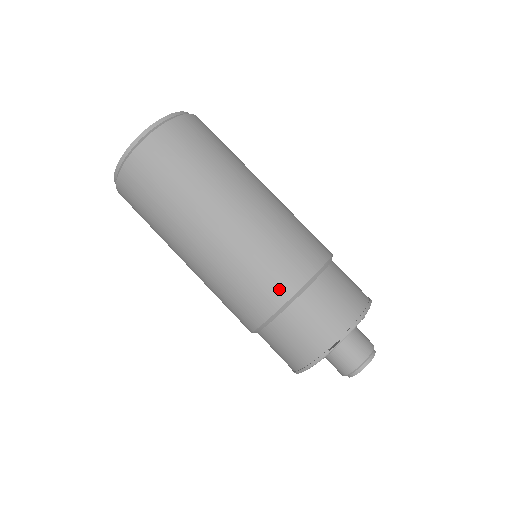
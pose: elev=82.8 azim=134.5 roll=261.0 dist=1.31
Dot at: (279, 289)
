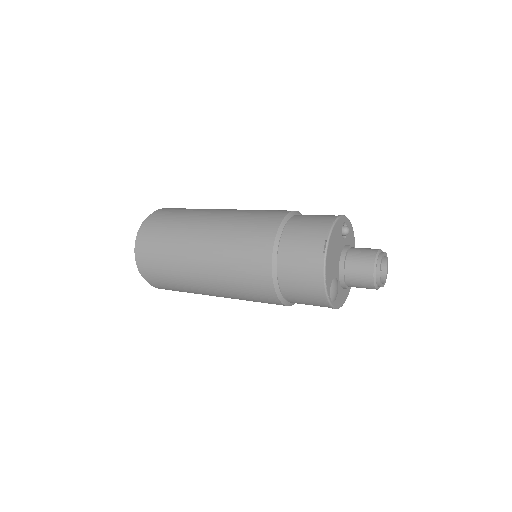
Dot at: (263, 242)
